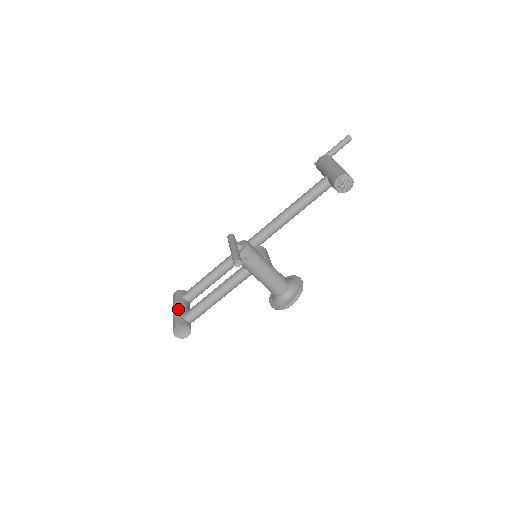
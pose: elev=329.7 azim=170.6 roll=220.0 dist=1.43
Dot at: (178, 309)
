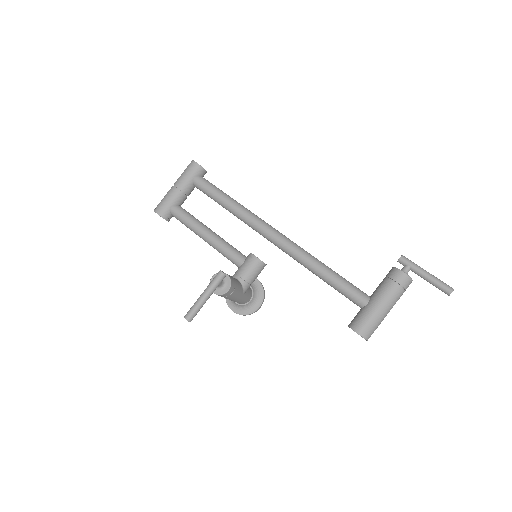
Dot at: (176, 194)
